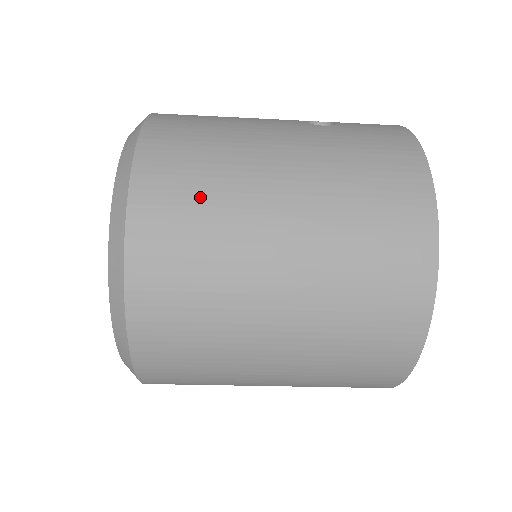
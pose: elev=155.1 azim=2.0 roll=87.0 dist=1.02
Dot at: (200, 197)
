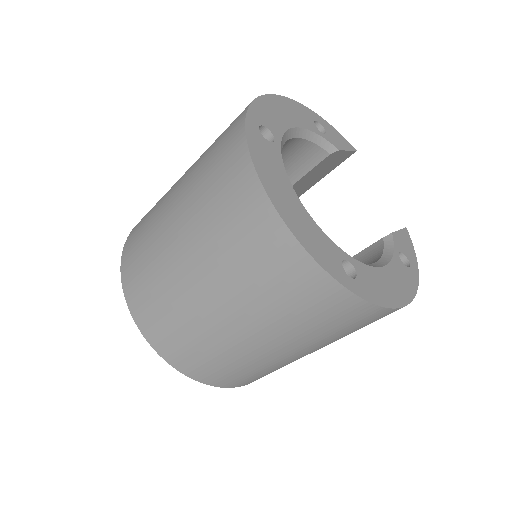
Dot at: (145, 225)
